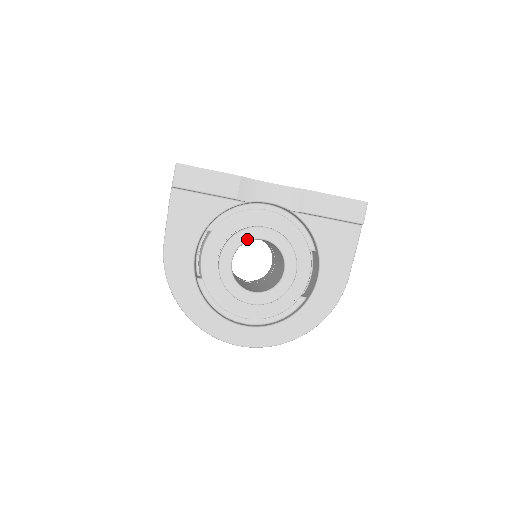
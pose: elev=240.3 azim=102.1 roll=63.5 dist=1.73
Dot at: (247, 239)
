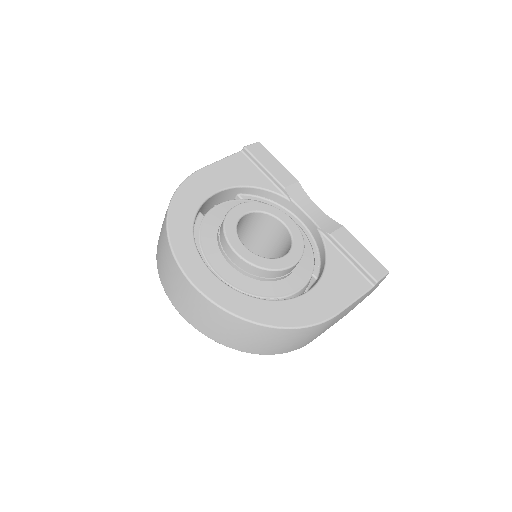
Dot at: (271, 213)
